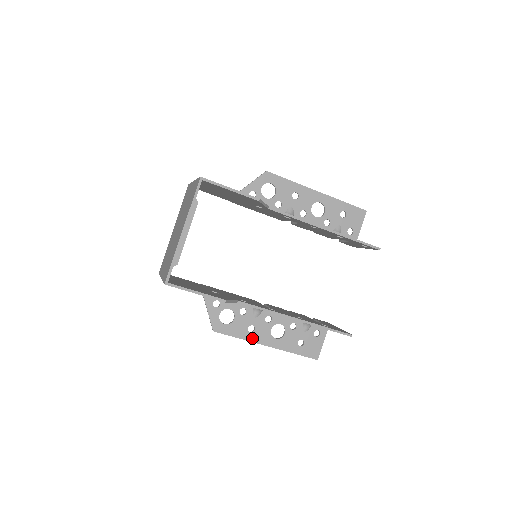
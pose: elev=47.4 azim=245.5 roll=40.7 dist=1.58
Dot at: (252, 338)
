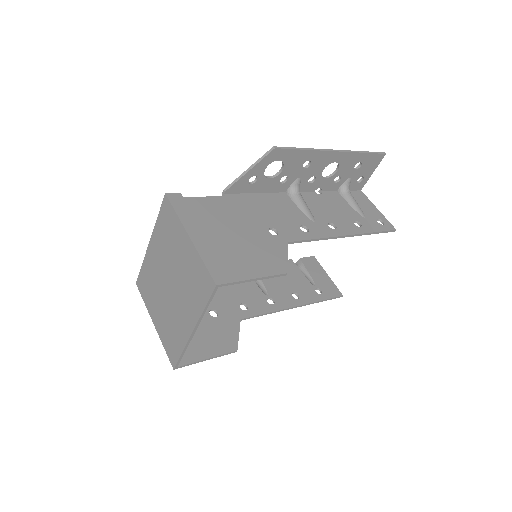
Dot at: occluded
